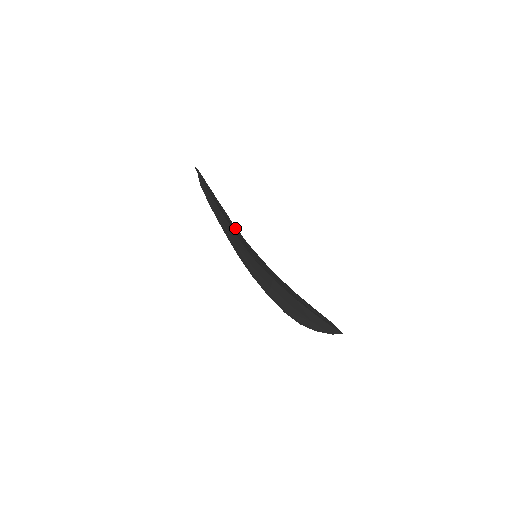
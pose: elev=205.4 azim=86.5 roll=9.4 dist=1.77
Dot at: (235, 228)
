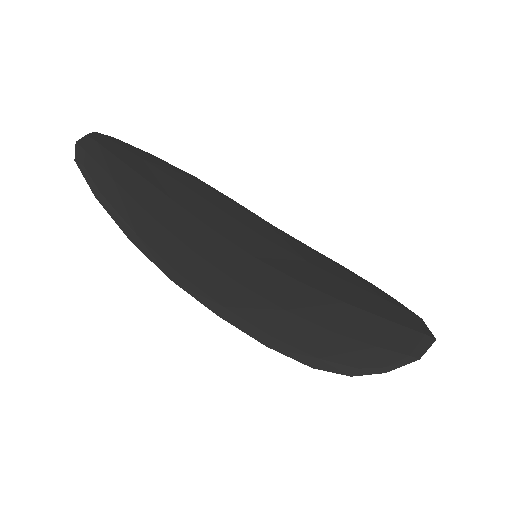
Dot at: (191, 292)
